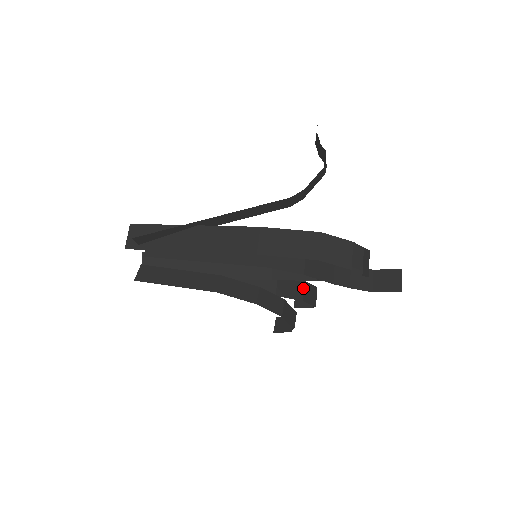
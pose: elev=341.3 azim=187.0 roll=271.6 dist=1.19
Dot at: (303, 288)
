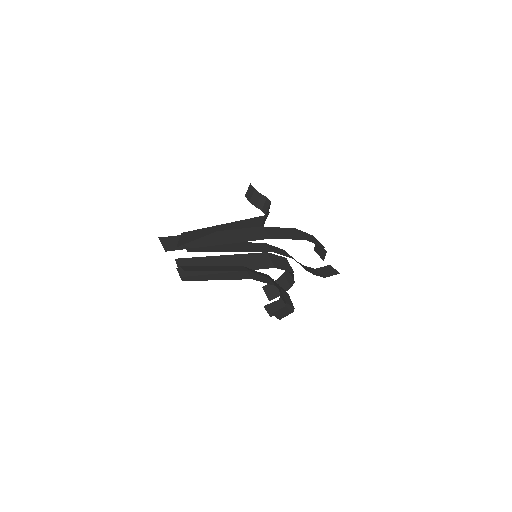
Dot at: occluded
